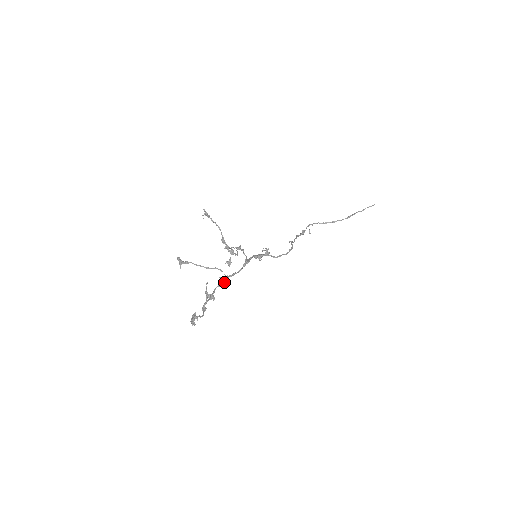
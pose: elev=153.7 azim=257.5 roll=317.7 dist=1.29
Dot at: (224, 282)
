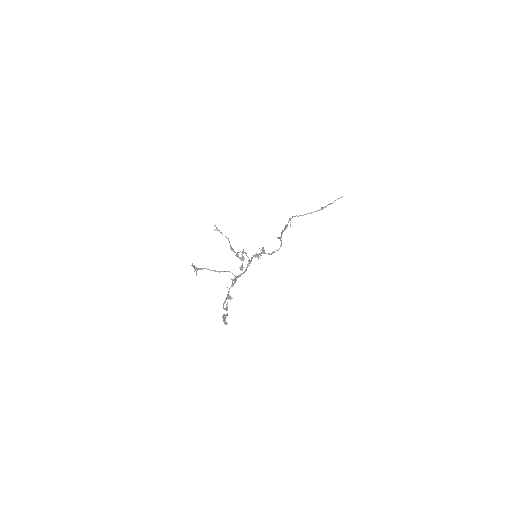
Dot at: (235, 282)
